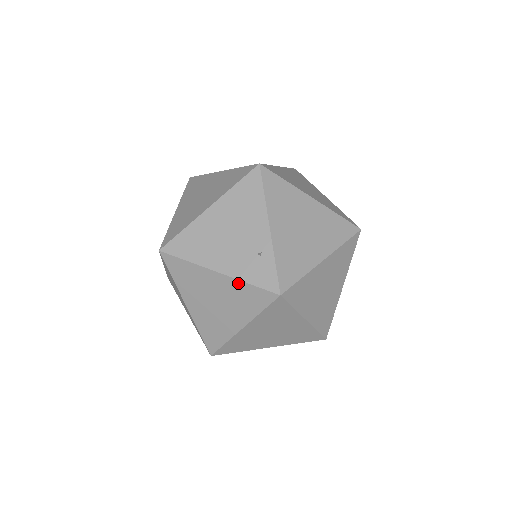
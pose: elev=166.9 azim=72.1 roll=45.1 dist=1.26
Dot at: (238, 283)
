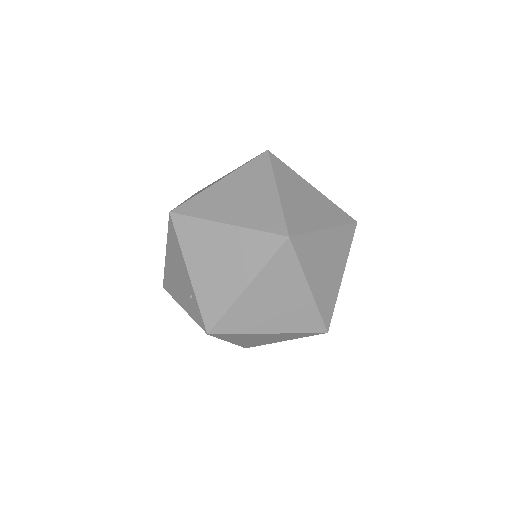
Dot at: occluded
